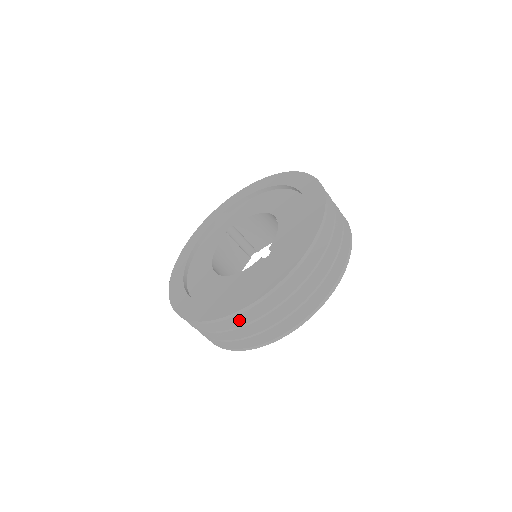
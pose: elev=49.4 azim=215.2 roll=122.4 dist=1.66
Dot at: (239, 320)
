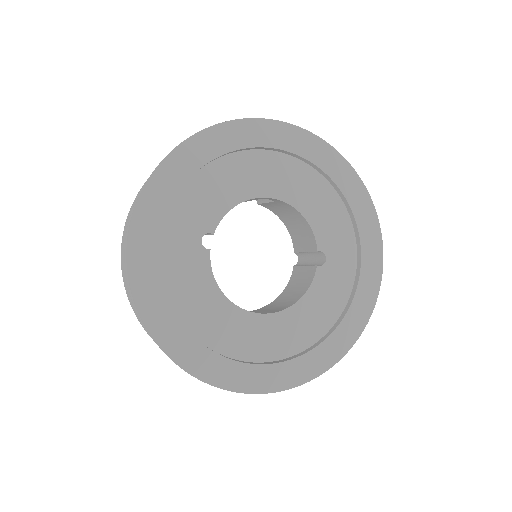
Dot at: occluded
